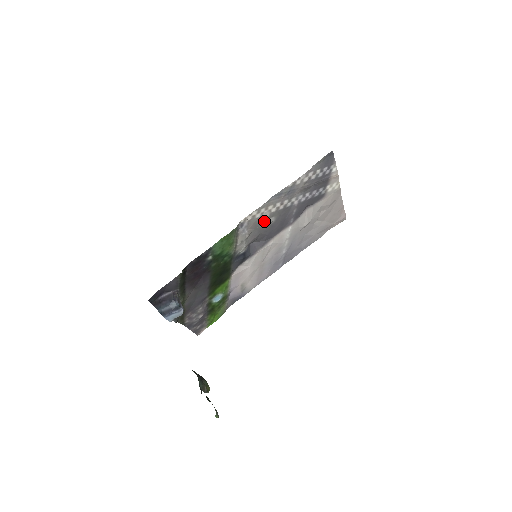
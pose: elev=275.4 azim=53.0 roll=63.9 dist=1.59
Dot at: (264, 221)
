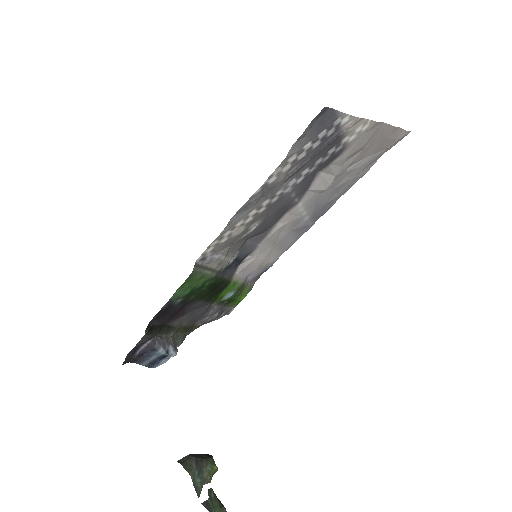
Dot at: (241, 233)
